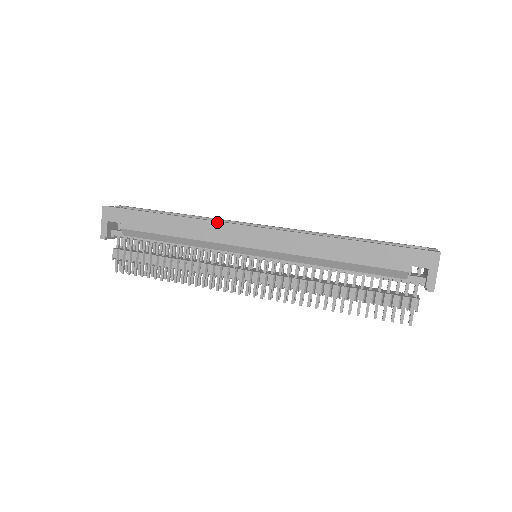
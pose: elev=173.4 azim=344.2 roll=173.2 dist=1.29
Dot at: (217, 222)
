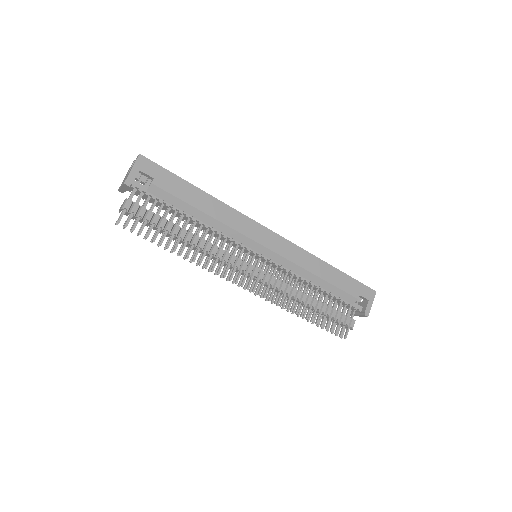
Dot at: (245, 216)
